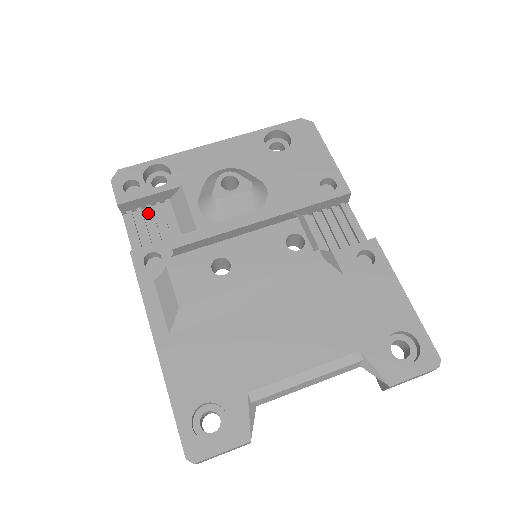
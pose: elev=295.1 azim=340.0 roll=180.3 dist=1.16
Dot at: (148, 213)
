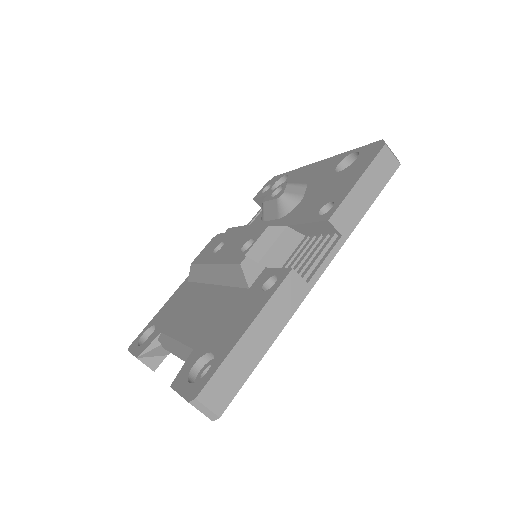
Dot at: occluded
